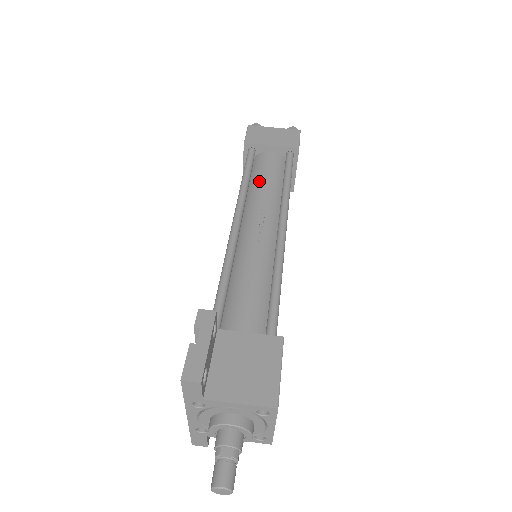
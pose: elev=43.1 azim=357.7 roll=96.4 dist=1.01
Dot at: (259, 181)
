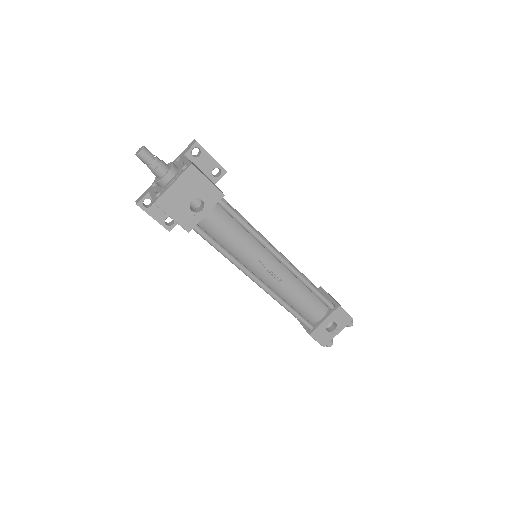
Dot at: occluded
